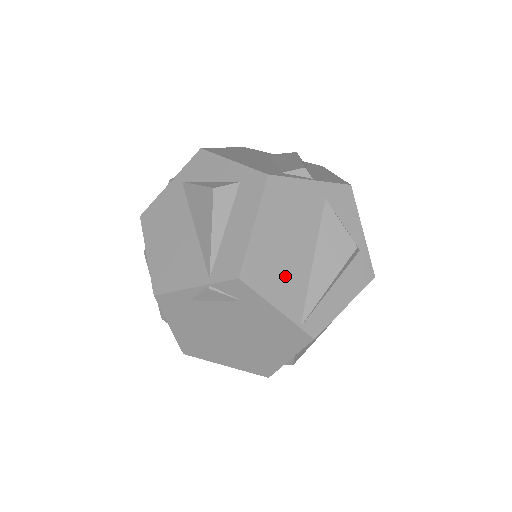
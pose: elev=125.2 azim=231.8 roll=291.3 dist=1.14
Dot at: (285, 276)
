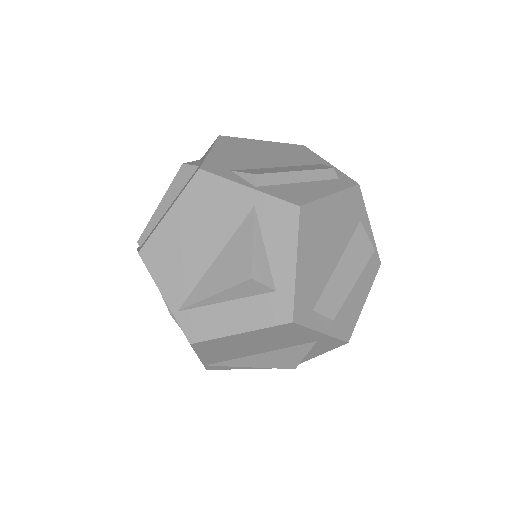
Dot at: (227, 352)
